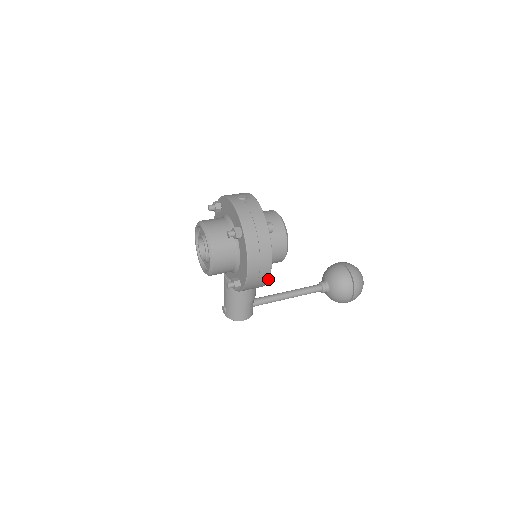
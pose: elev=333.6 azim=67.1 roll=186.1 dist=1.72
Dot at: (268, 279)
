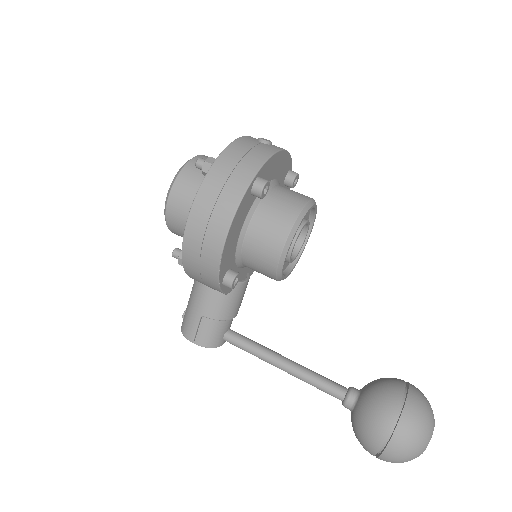
Dot at: (218, 269)
